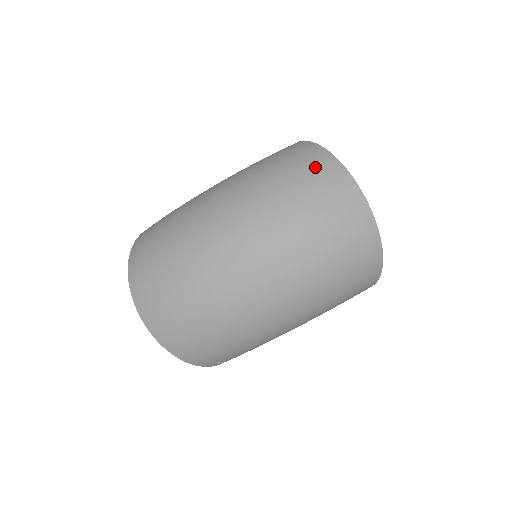
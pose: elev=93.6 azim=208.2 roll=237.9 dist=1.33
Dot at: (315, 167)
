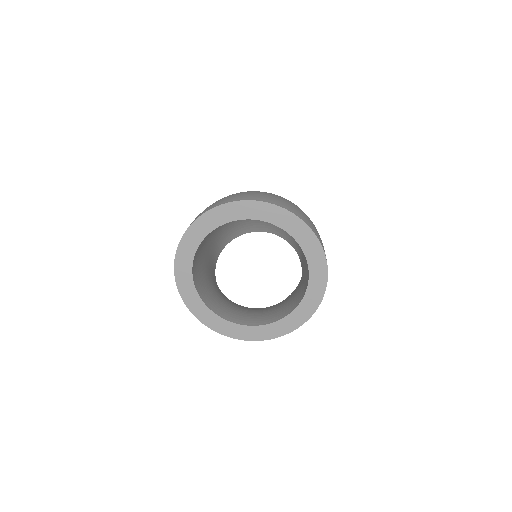
Dot at: occluded
